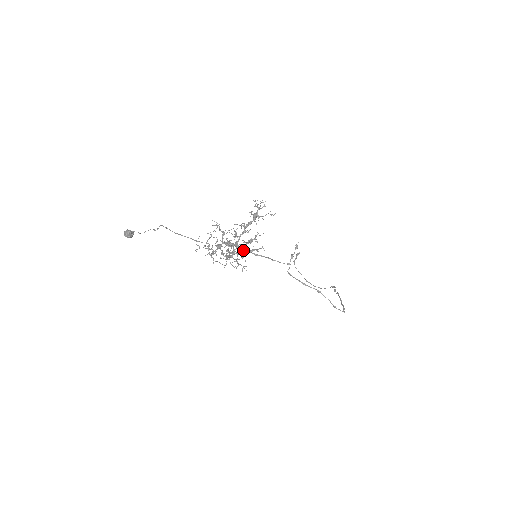
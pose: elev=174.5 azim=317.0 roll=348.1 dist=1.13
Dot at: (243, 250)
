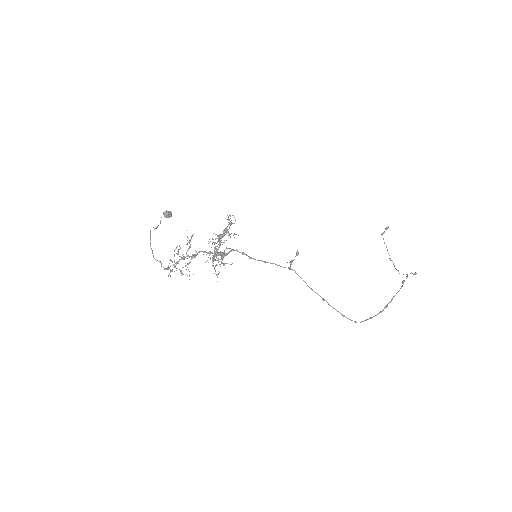
Dot at: occluded
